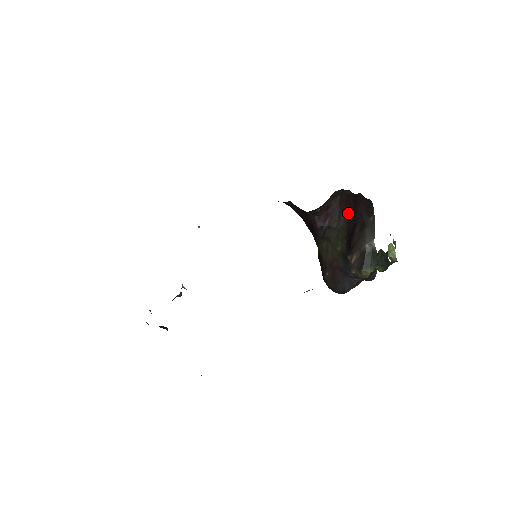
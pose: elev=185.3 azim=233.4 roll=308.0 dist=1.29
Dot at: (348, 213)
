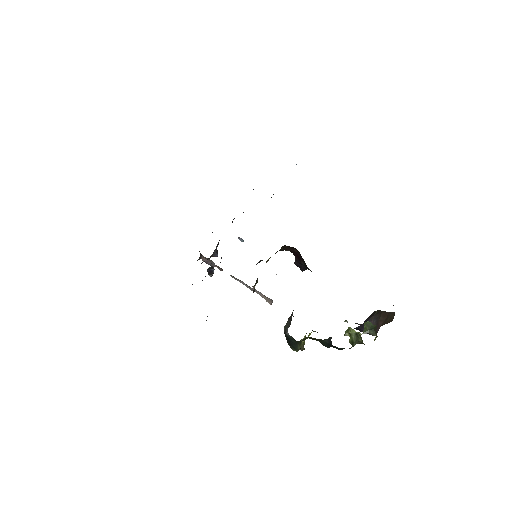
Dot at: occluded
